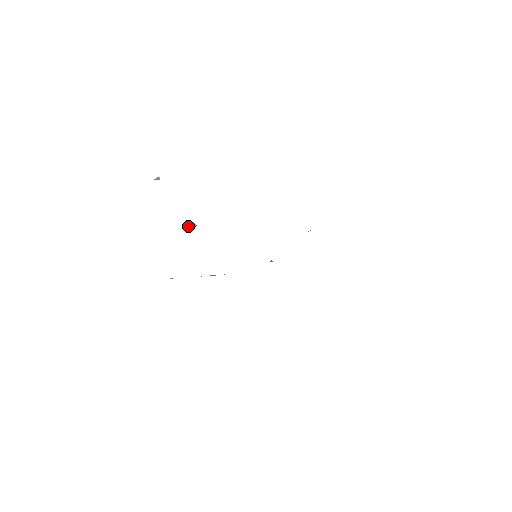
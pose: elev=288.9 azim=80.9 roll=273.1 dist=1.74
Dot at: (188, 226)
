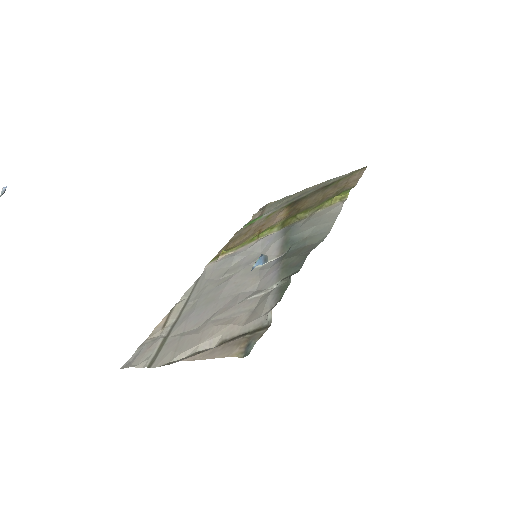
Dot at: occluded
